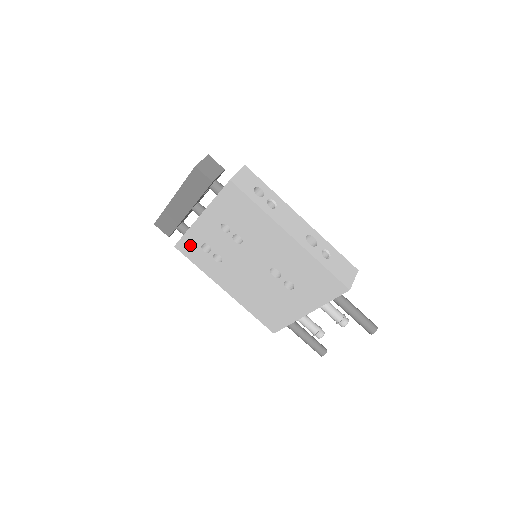
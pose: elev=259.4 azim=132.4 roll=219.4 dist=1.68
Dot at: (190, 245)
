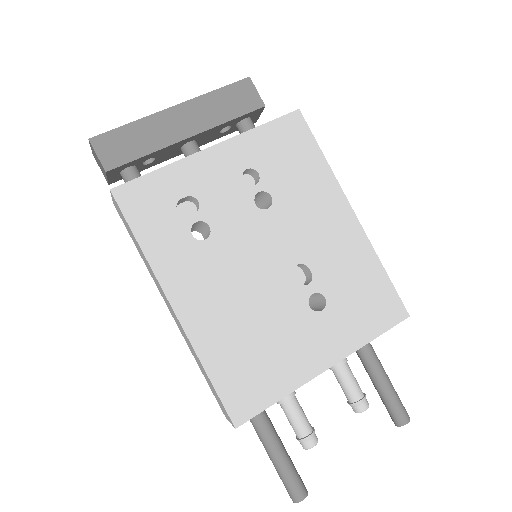
Dot at: (154, 194)
